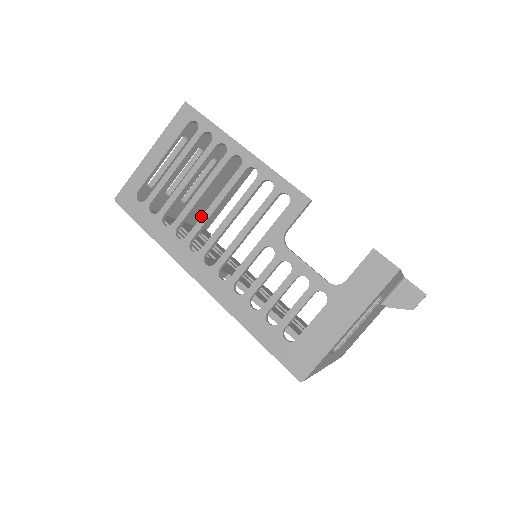
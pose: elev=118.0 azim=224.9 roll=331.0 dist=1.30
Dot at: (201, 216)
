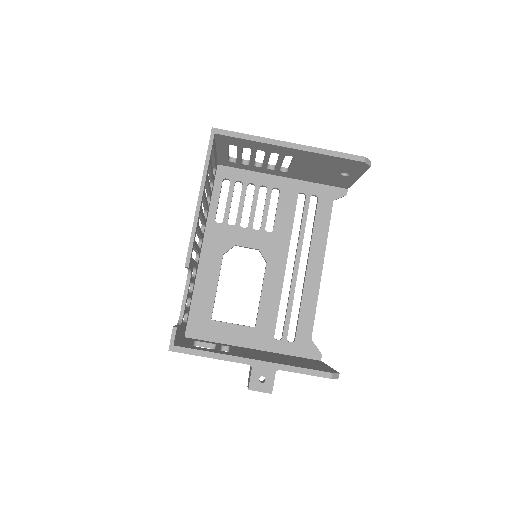
Dot at: (325, 181)
